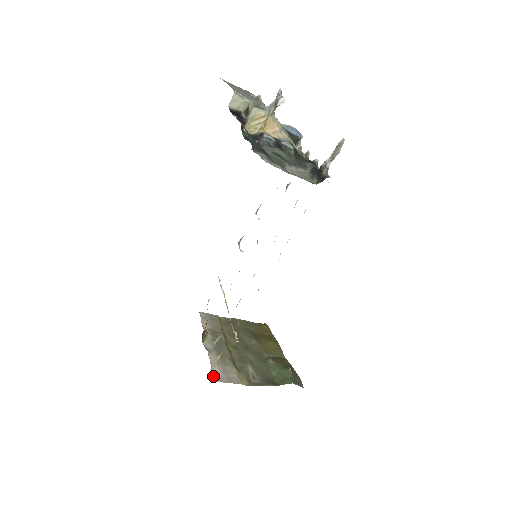
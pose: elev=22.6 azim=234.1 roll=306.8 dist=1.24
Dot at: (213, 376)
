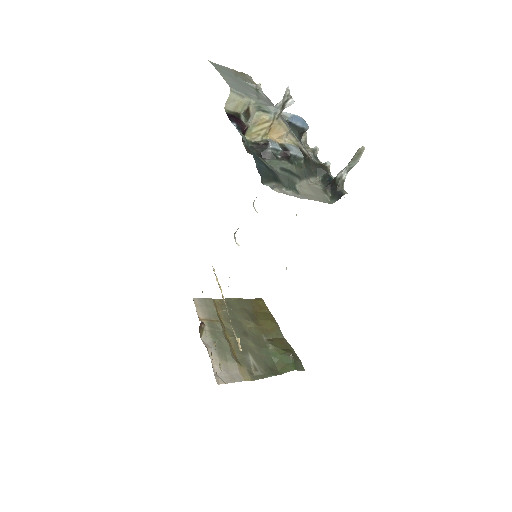
Dot at: (216, 378)
